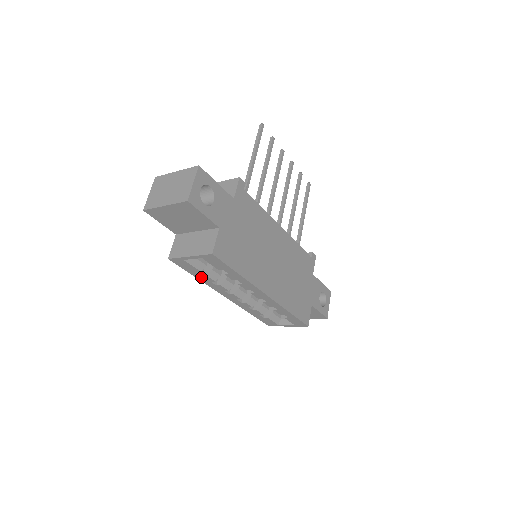
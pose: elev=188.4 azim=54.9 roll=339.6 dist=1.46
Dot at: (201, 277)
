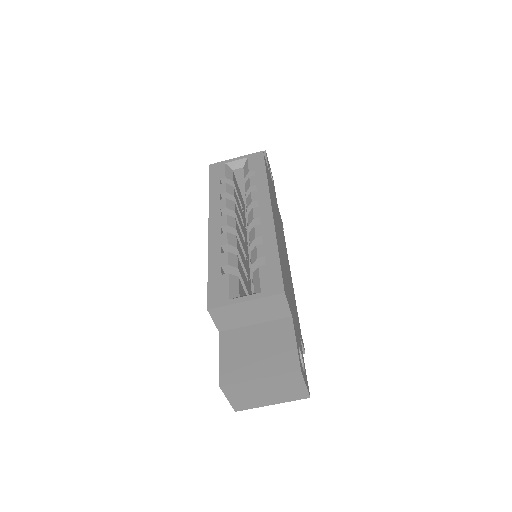
Dot at: (216, 188)
